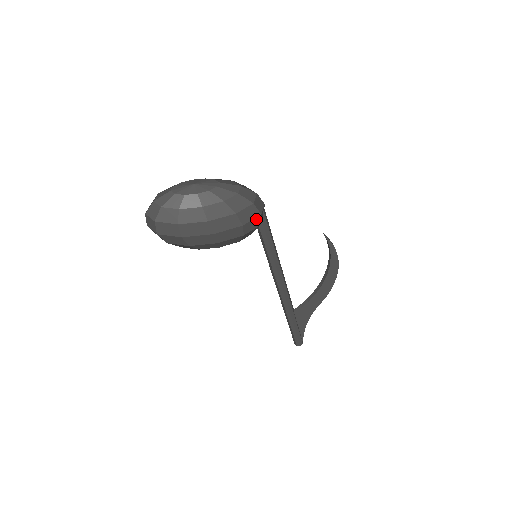
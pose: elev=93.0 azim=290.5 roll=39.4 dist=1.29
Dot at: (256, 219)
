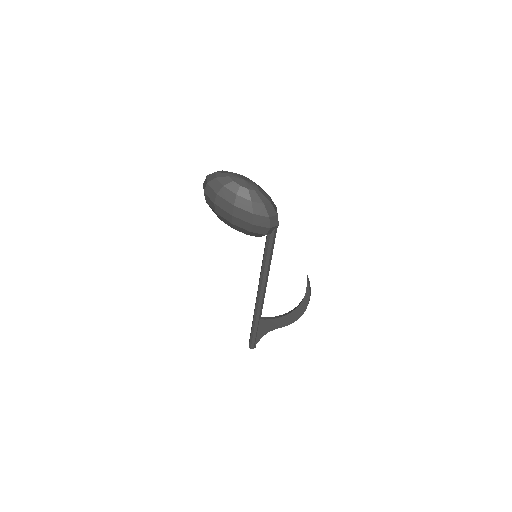
Dot at: (265, 228)
